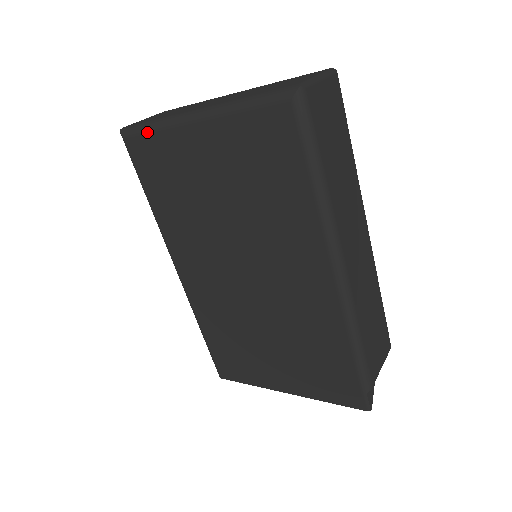
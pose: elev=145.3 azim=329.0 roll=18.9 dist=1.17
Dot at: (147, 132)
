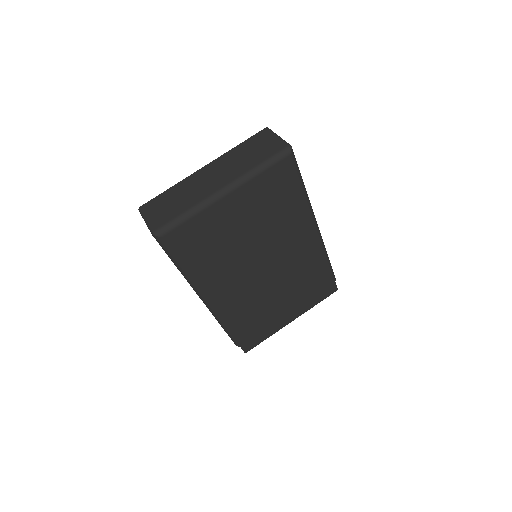
Dot at: (185, 222)
